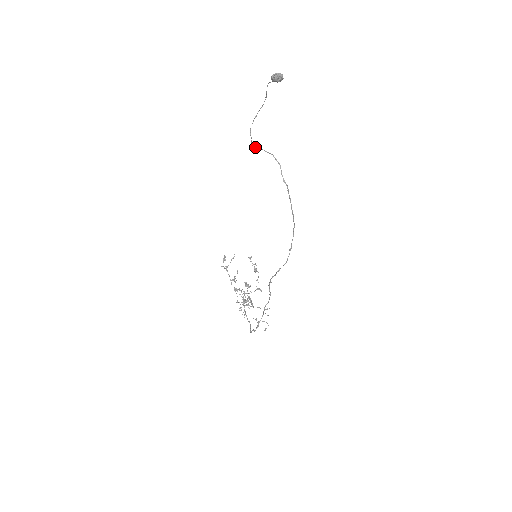
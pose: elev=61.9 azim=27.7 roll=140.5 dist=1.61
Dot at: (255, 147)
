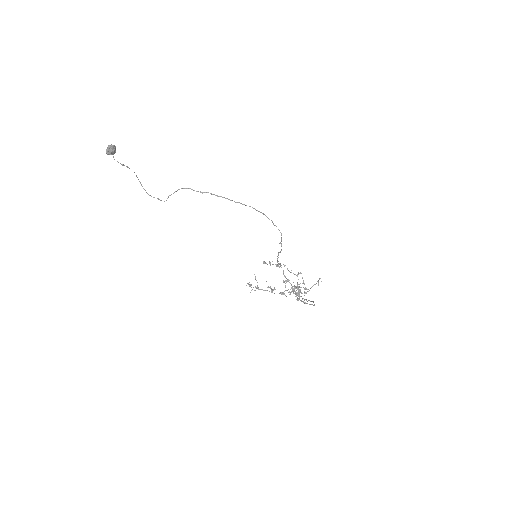
Dot at: (166, 200)
